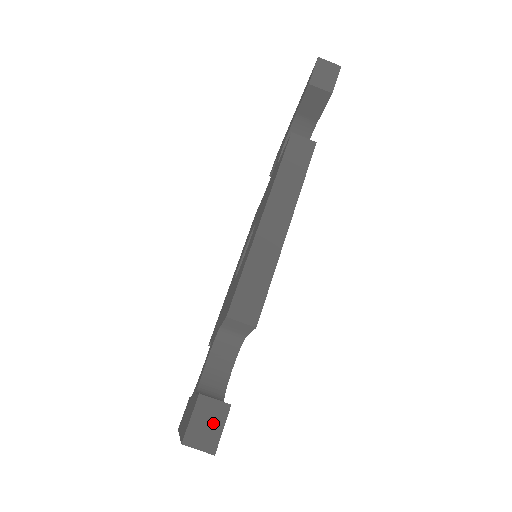
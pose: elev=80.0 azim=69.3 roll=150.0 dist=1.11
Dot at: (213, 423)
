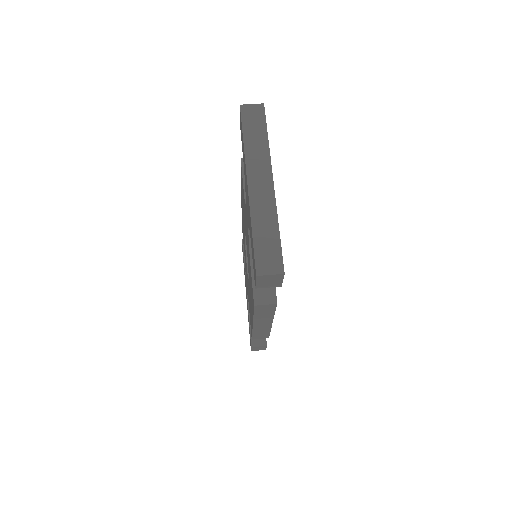
Dot at: occluded
